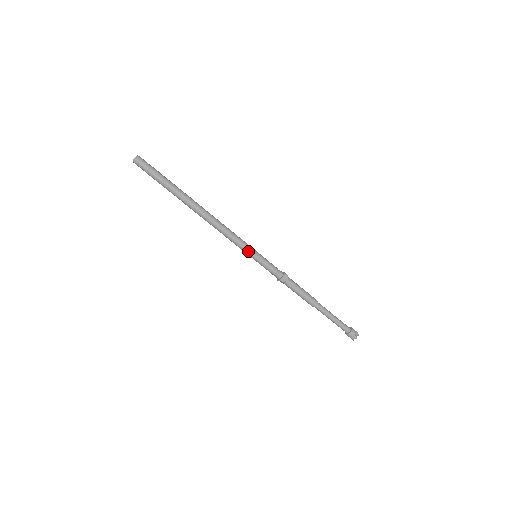
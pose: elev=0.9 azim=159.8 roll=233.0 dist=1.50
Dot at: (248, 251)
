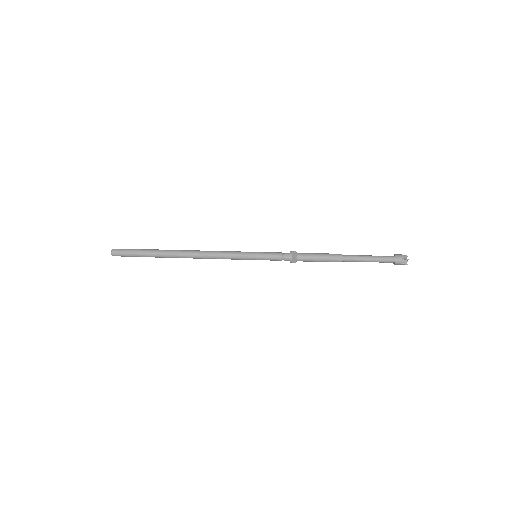
Dot at: occluded
